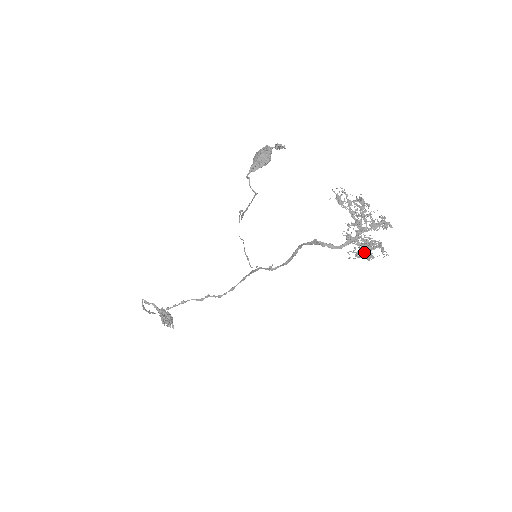
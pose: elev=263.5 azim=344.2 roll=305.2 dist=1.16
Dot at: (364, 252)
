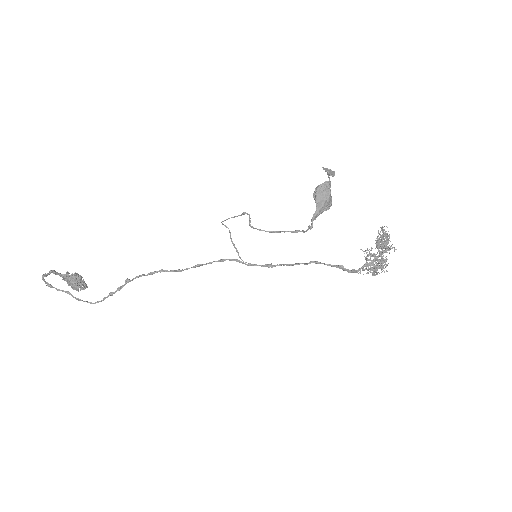
Dot at: occluded
